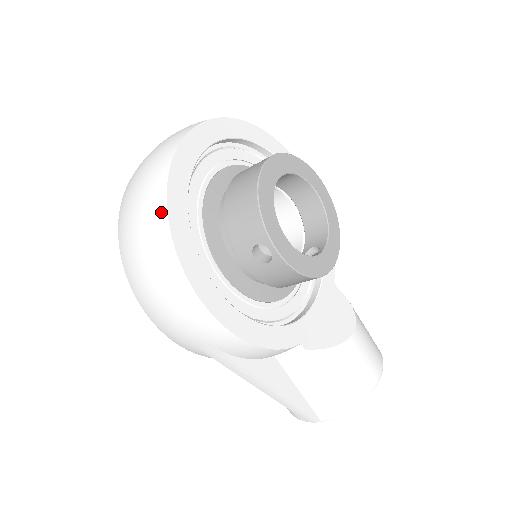
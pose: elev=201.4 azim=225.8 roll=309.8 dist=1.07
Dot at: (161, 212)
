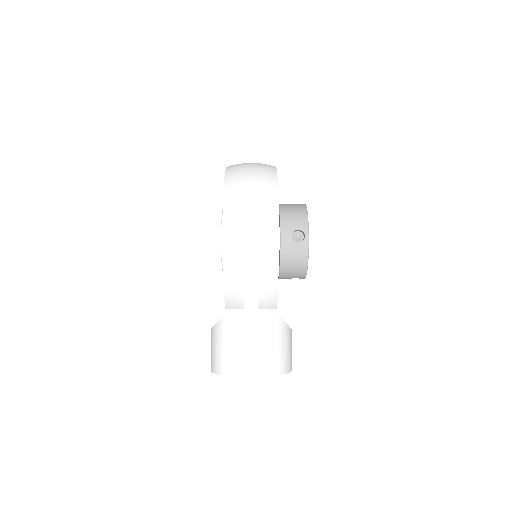
Dot at: (274, 180)
